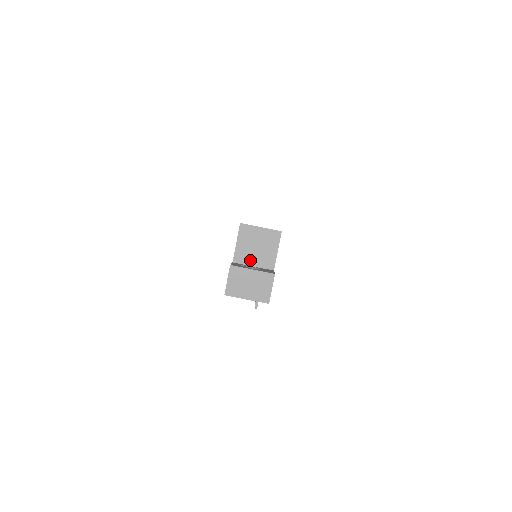
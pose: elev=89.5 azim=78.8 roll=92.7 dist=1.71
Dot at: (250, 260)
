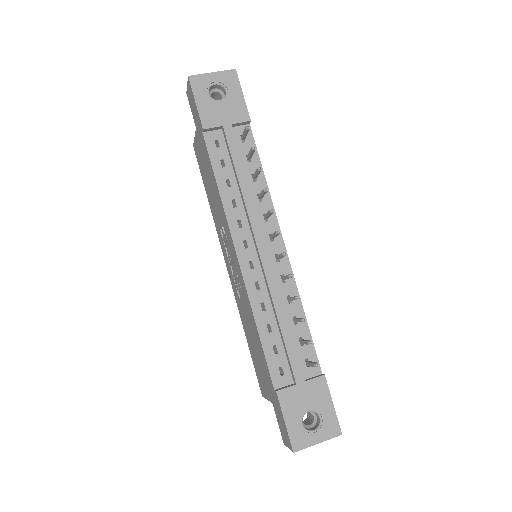
Dot at: occluded
